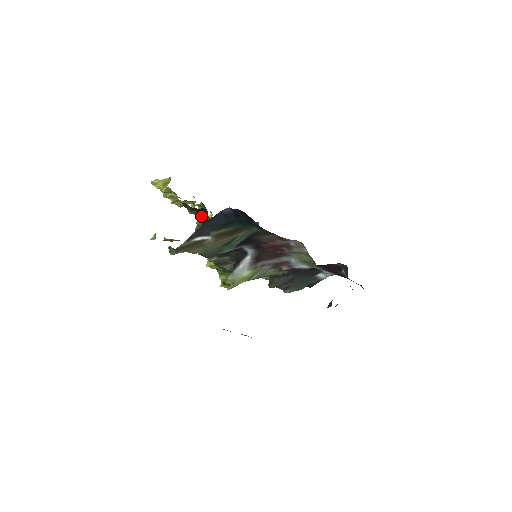
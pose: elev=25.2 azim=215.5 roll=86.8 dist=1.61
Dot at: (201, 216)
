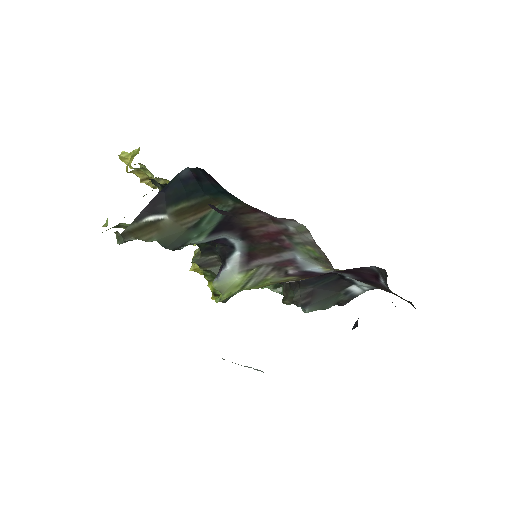
Dot at: occluded
